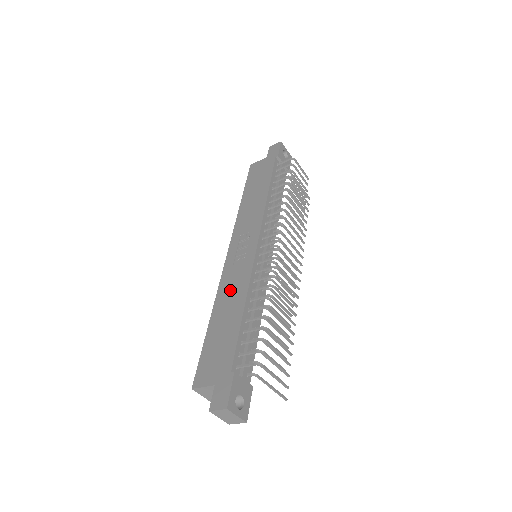
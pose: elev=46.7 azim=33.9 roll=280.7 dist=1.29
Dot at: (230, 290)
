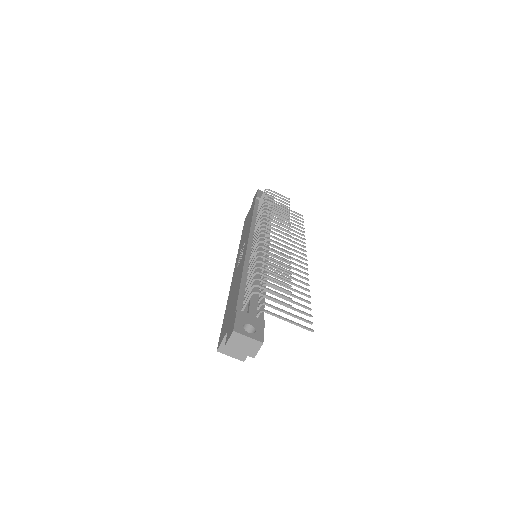
Dot at: (235, 280)
